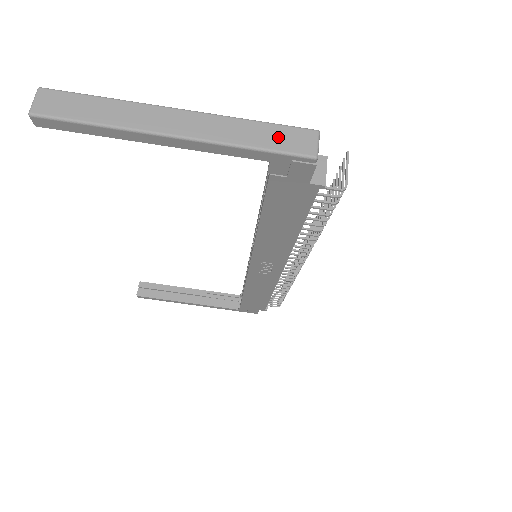
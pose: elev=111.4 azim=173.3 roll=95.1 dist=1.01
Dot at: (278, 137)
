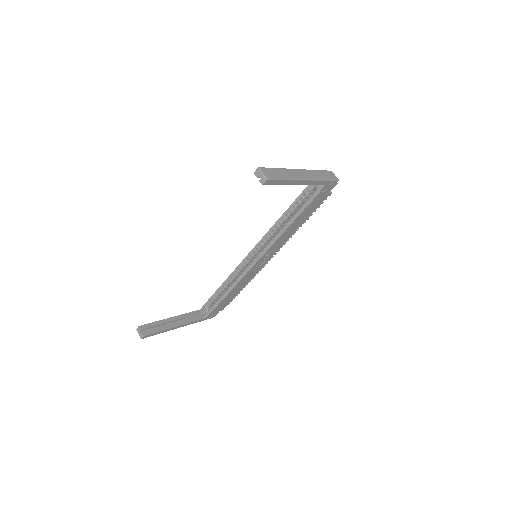
Dot at: (326, 175)
